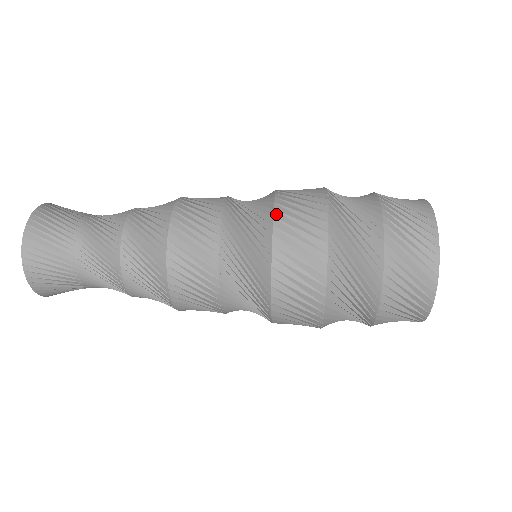
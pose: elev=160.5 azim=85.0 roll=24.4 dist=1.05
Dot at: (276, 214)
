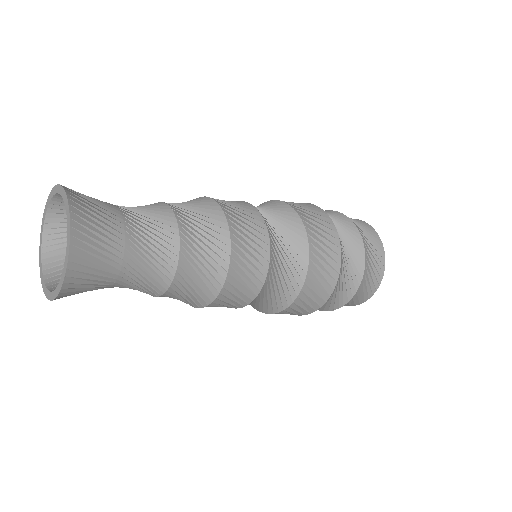
Dot at: occluded
